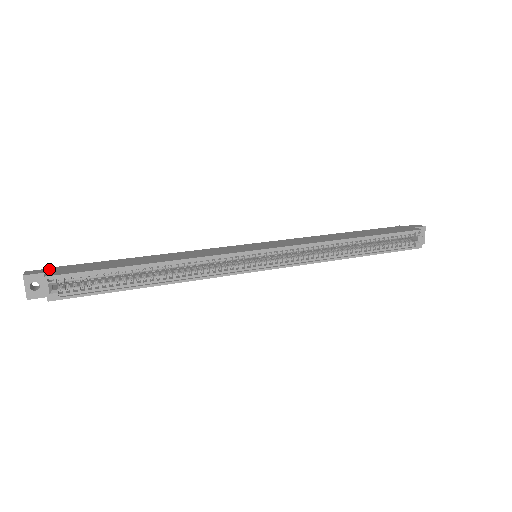
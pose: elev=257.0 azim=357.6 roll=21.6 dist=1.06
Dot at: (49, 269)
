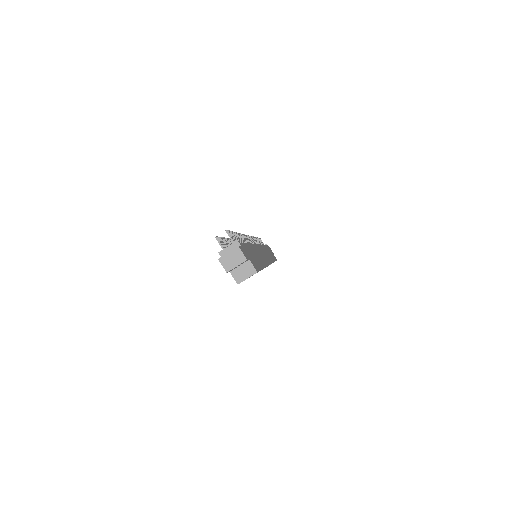
Dot at: (244, 249)
